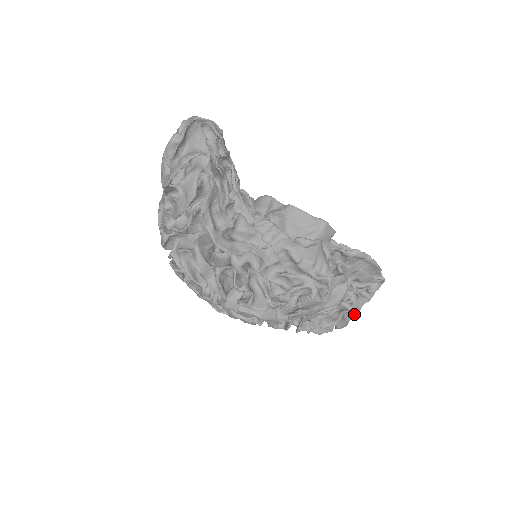
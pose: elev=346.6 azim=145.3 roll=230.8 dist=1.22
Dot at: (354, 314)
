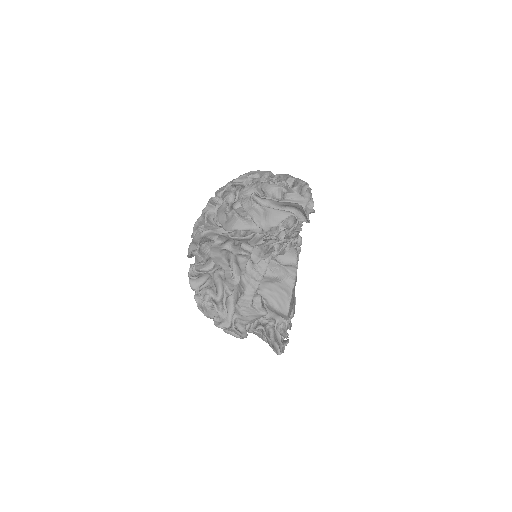
Dot at: occluded
